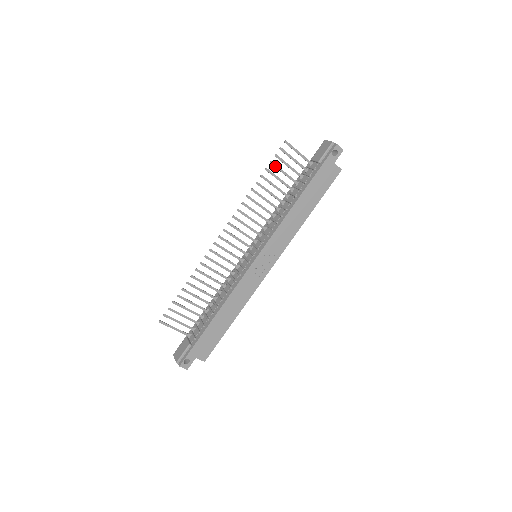
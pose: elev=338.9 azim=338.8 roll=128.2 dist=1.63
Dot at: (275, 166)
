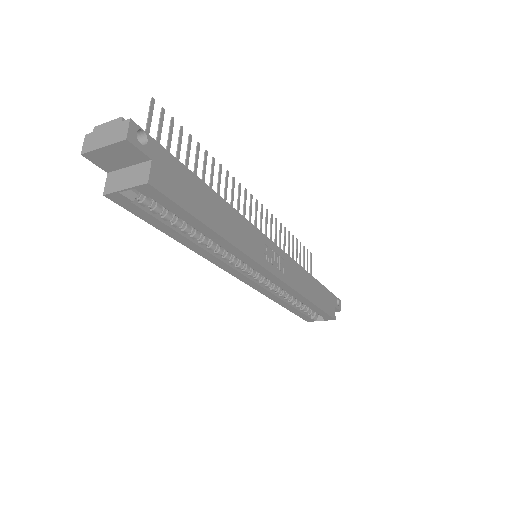
Dot at: (300, 249)
